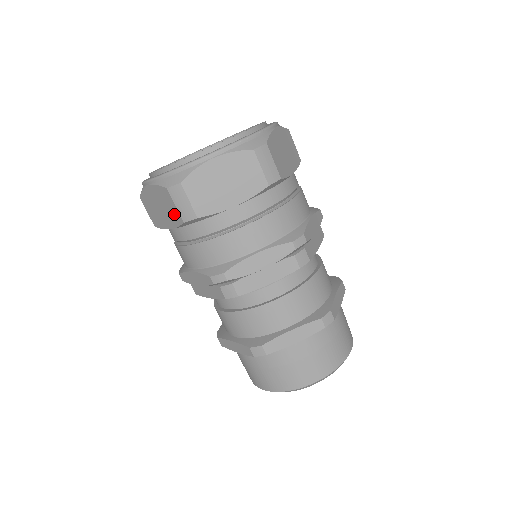
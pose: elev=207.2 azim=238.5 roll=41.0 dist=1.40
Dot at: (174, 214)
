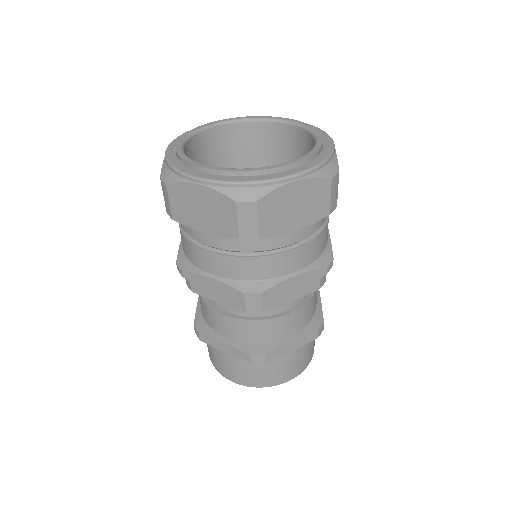
Dot at: (227, 226)
